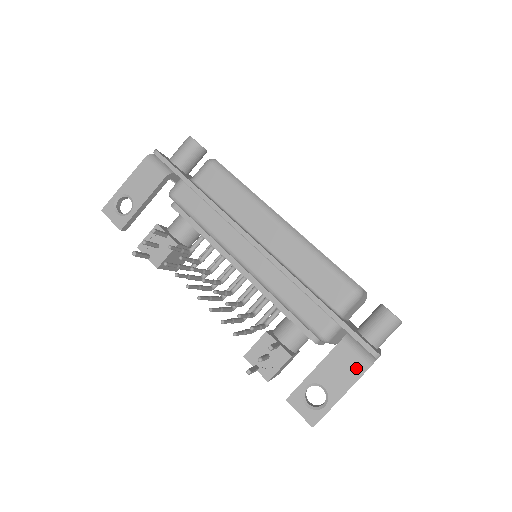
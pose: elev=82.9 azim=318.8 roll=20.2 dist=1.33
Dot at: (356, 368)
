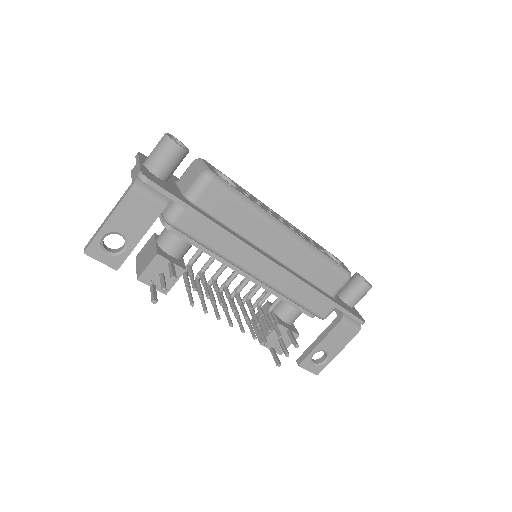
Dot at: (350, 335)
